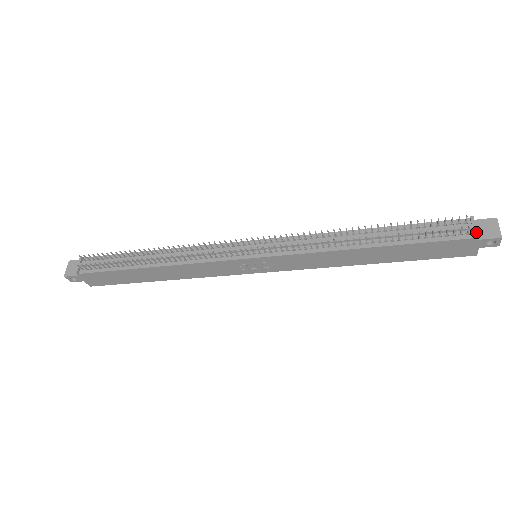
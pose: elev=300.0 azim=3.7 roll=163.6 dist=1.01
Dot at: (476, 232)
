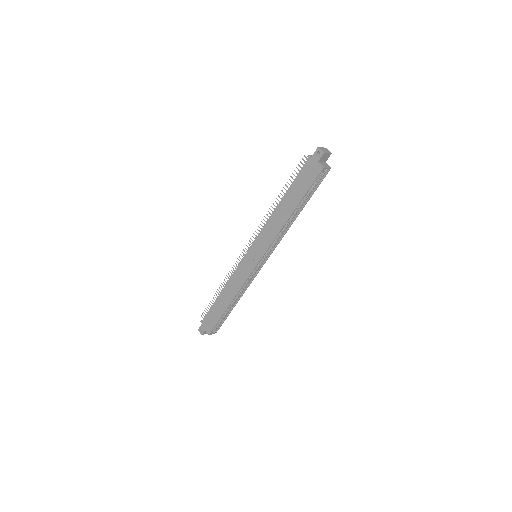
Dot at: (309, 156)
